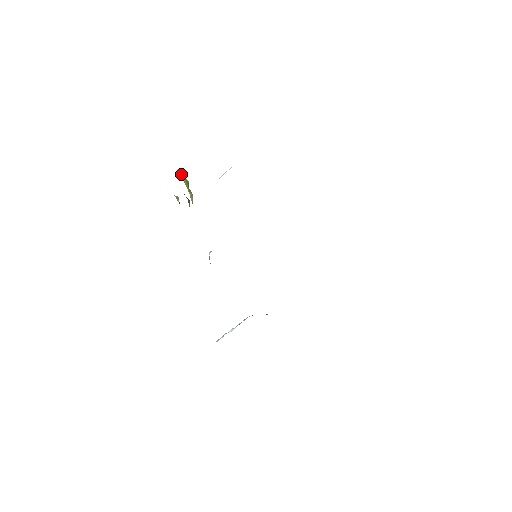
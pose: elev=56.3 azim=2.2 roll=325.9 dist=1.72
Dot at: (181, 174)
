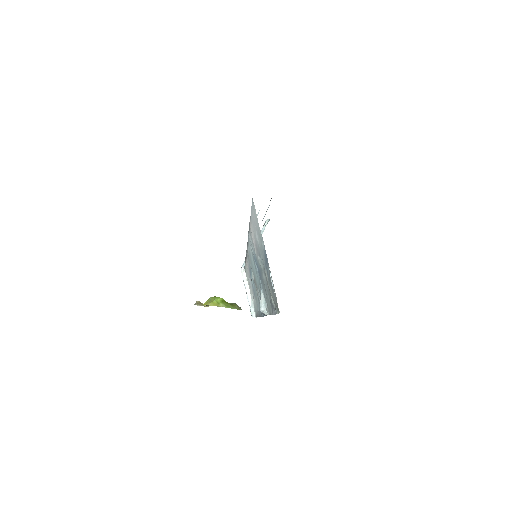
Dot at: (215, 302)
